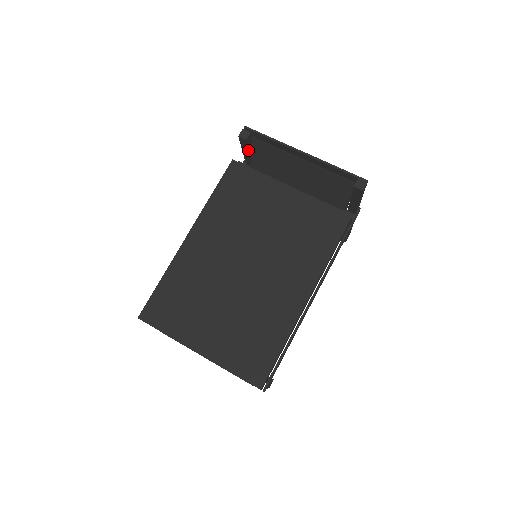
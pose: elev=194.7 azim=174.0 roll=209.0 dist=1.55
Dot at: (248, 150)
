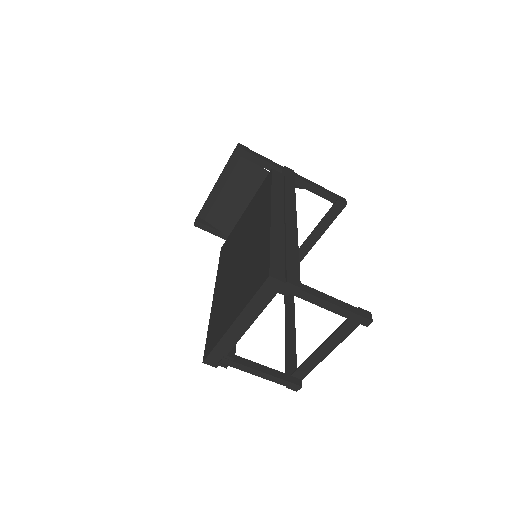
Dot at: (211, 228)
